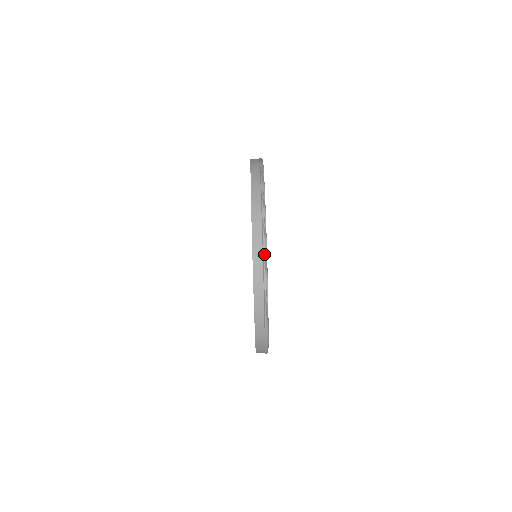
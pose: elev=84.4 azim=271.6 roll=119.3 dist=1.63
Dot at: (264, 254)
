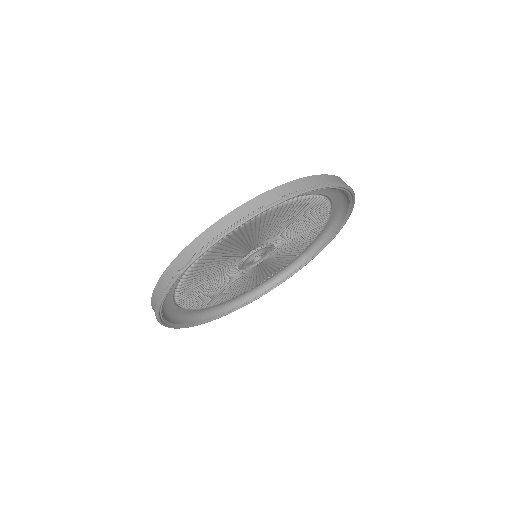
Dot at: (183, 267)
